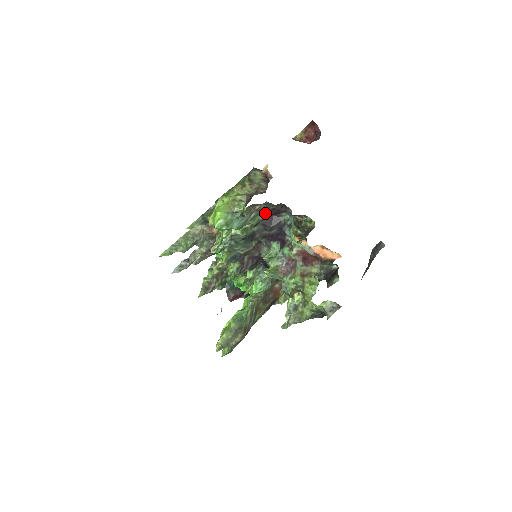
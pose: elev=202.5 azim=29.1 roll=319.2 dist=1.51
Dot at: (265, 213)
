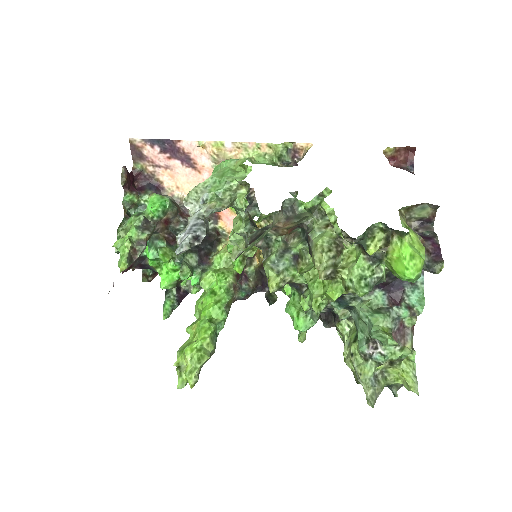
Dot at: occluded
